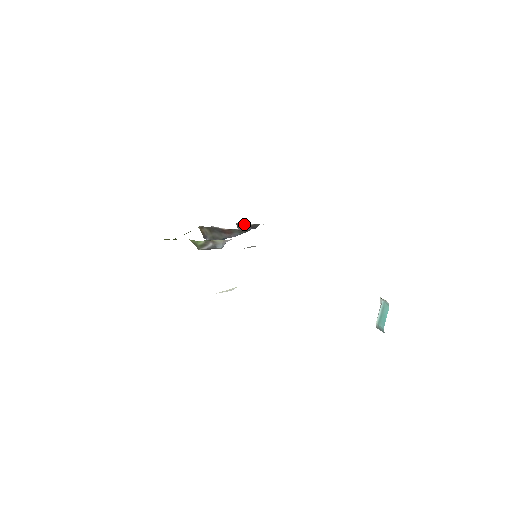
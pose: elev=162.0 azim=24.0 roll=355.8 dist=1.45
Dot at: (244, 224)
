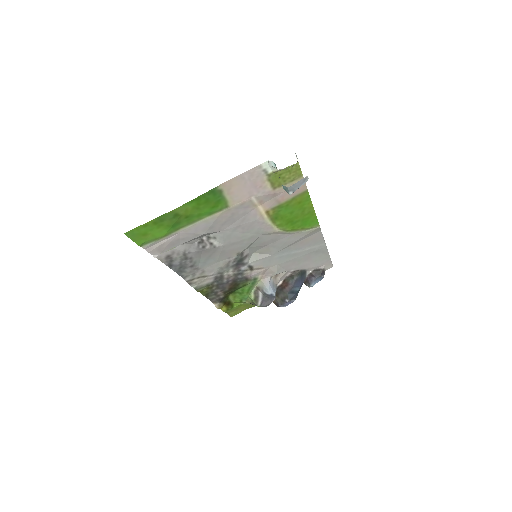
Dot at: (307, 277)
